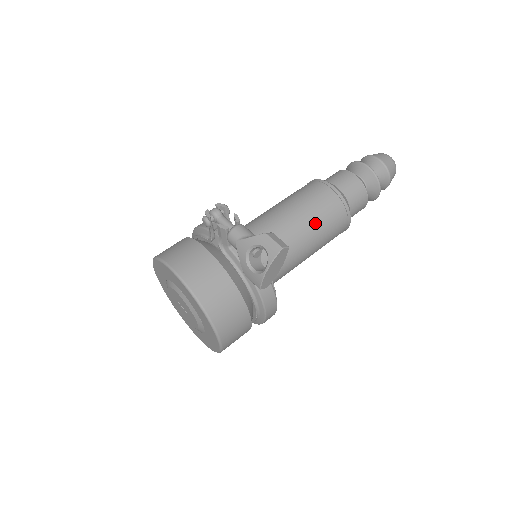
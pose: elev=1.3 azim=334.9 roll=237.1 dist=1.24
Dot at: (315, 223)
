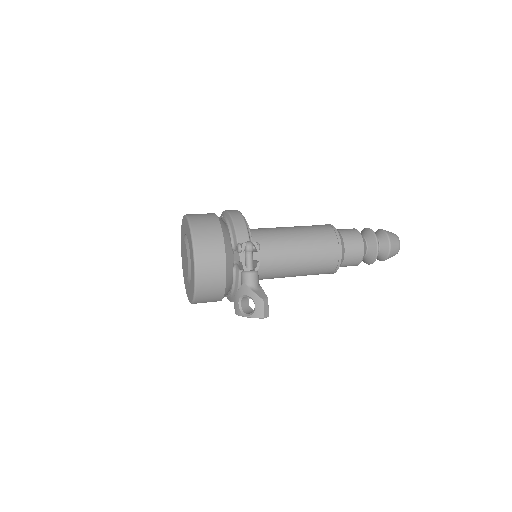
Dot at: (308, 270)
